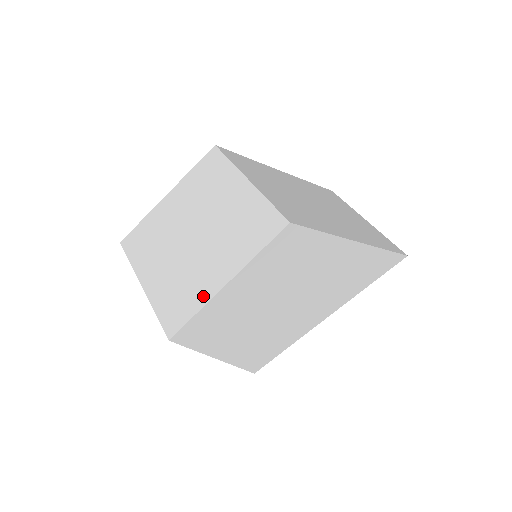
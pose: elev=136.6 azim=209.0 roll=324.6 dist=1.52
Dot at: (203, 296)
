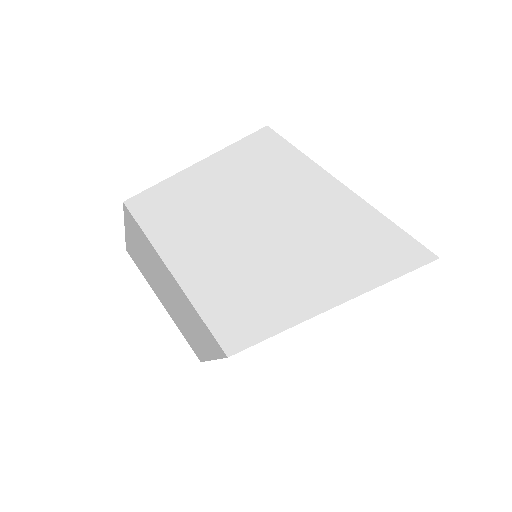
Dot at: occluded
